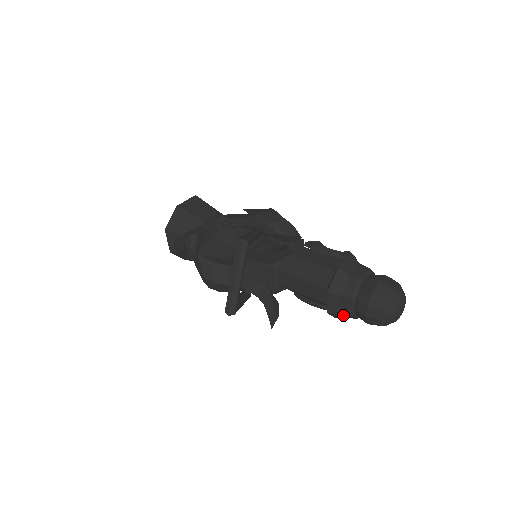
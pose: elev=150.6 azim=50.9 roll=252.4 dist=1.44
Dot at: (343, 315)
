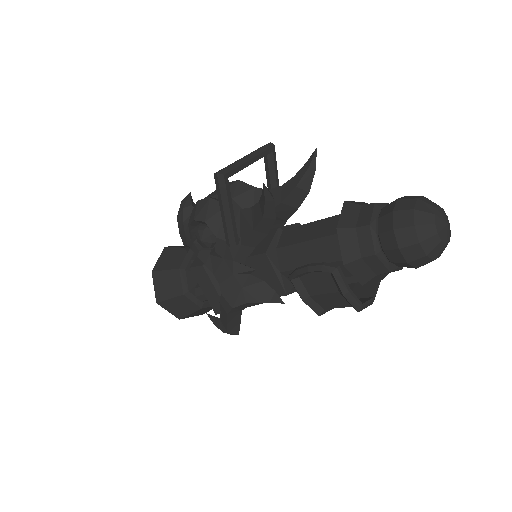
Dot at: (357, 249)
